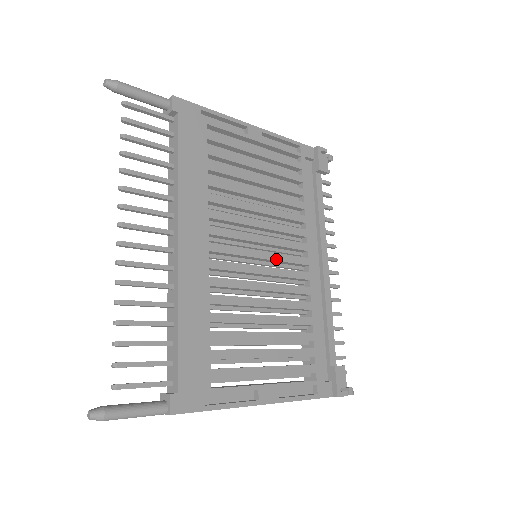
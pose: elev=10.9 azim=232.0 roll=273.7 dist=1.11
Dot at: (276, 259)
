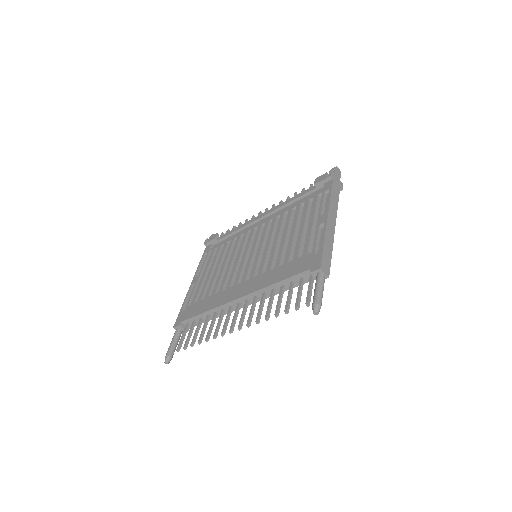
Dot at: occluded
